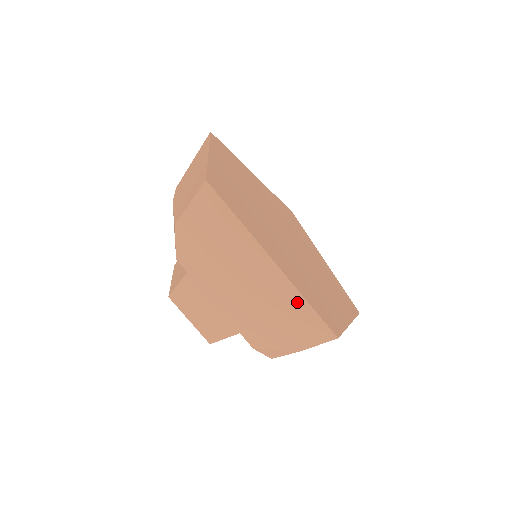
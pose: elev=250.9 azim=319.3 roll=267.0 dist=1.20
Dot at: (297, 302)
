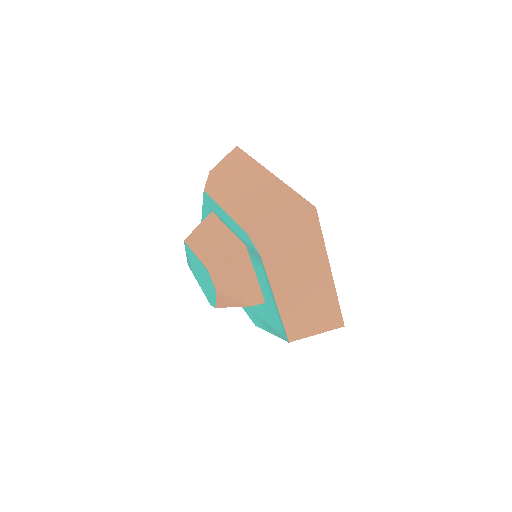
Dot at: (286, 192)
